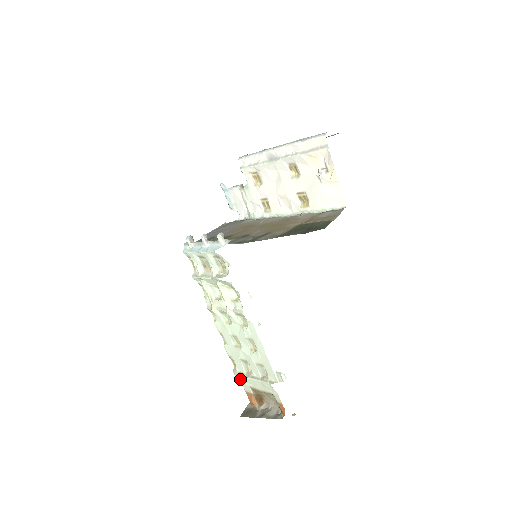
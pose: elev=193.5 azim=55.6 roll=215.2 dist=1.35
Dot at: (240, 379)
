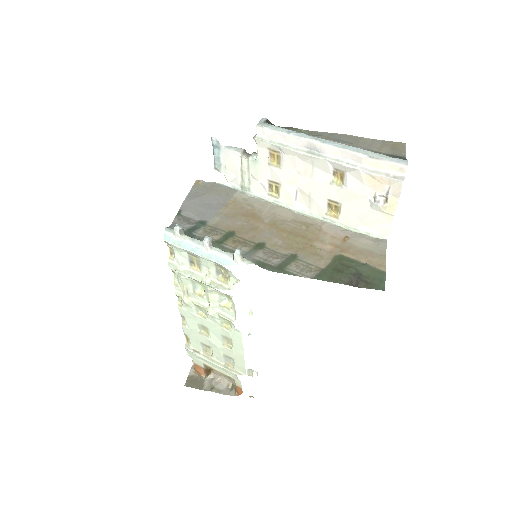
Dot at: (192, 354)
